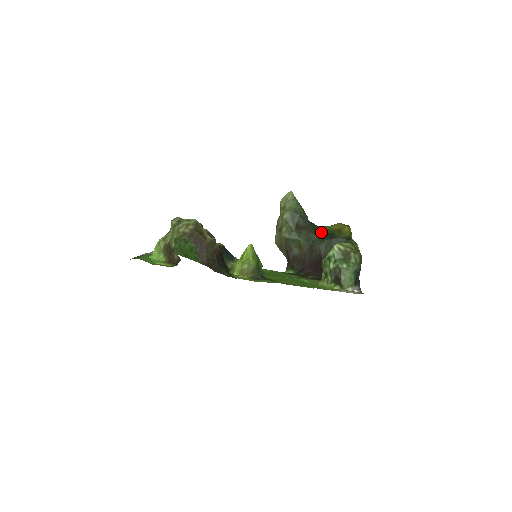
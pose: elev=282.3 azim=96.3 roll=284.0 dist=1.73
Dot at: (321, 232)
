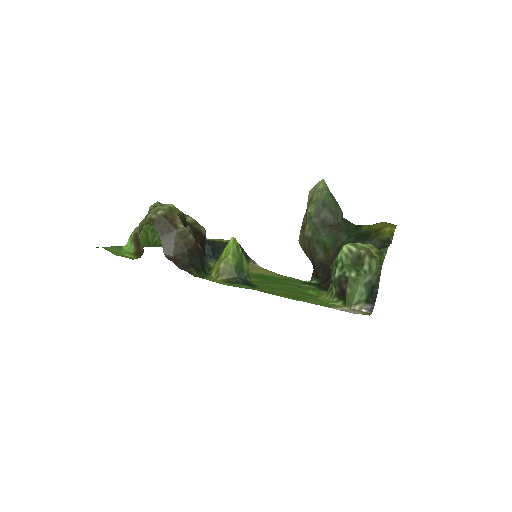
Dot at: (355, 232)
